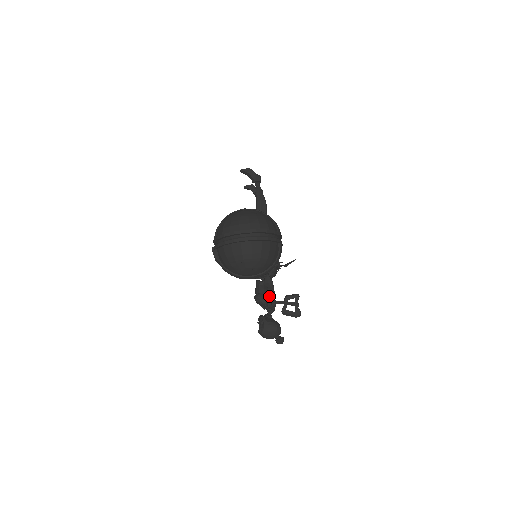
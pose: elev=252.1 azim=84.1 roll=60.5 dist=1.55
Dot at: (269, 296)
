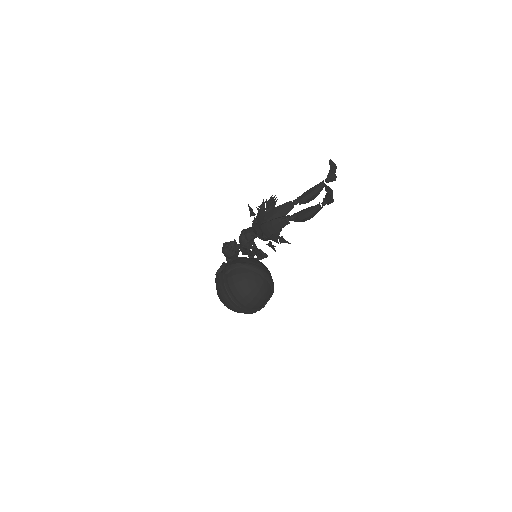
Dot at: (246, 252)
